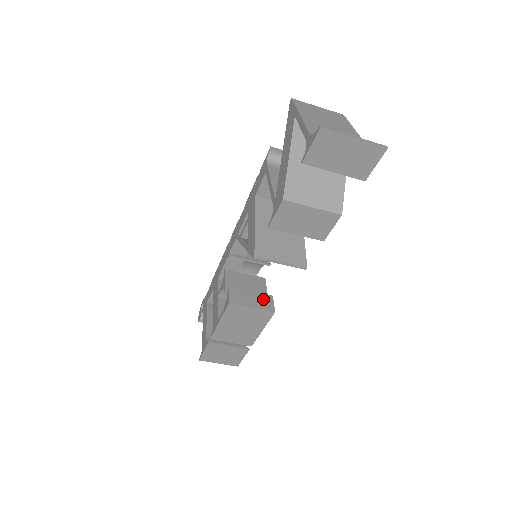
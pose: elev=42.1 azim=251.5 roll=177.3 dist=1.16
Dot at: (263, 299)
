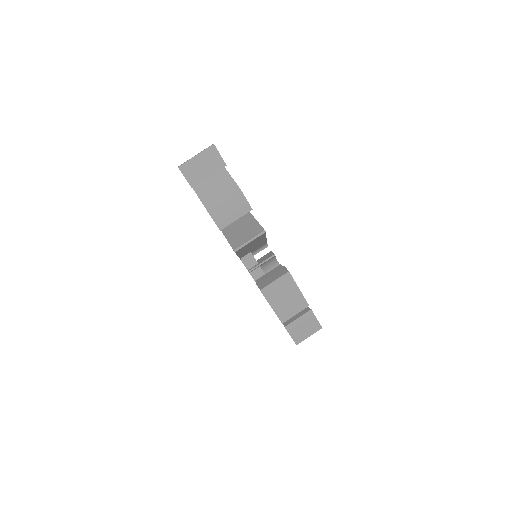
Dot at: (279, 272)
